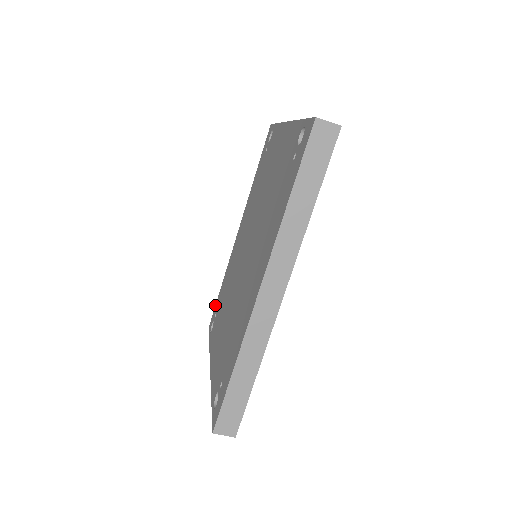
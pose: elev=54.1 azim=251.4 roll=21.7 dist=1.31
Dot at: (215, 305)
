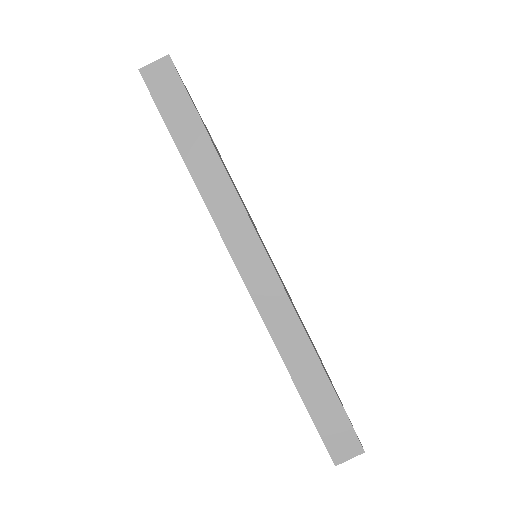
Dot at: occluded
